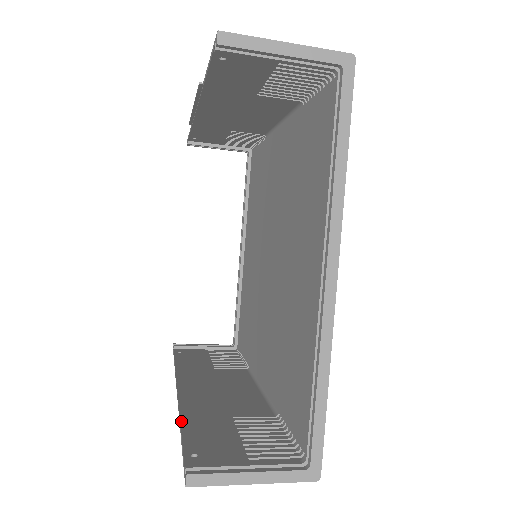
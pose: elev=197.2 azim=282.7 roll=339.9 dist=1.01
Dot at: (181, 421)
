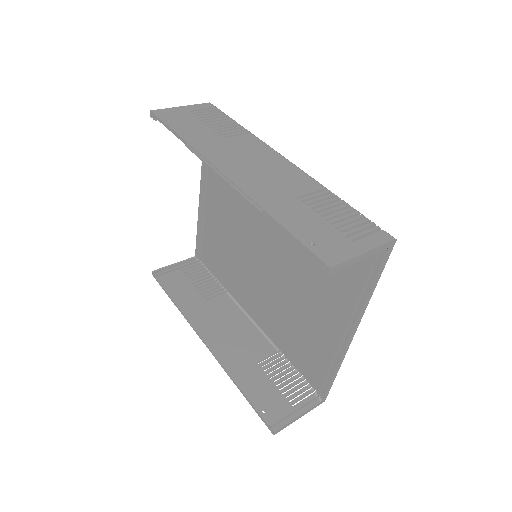
Dot at: (234, 380)
